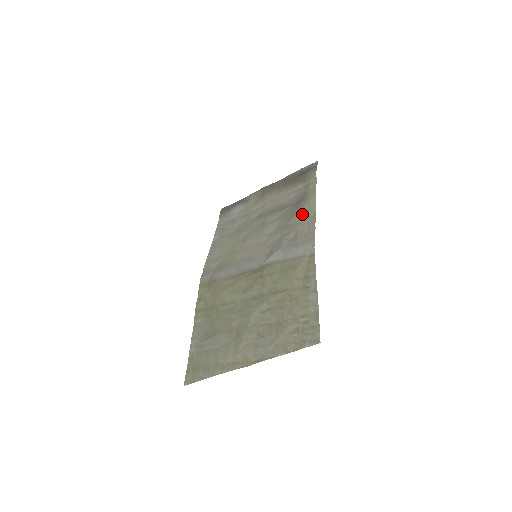
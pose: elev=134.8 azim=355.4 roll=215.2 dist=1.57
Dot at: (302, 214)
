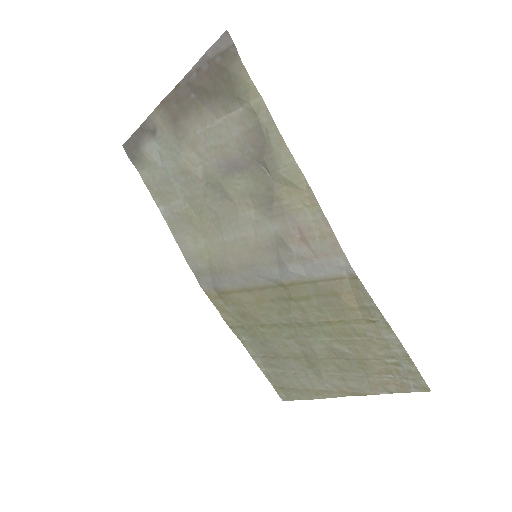
Dot at: (285, 188)
